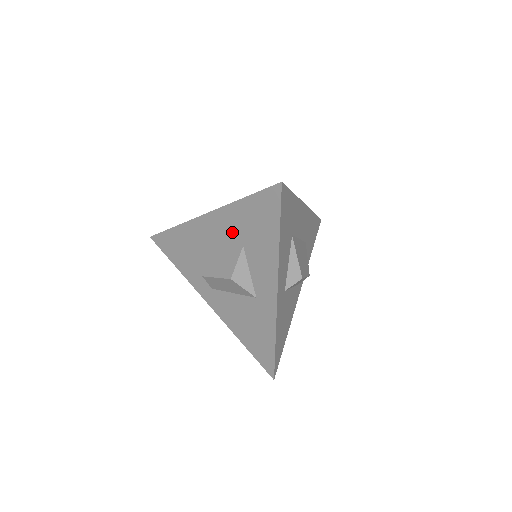
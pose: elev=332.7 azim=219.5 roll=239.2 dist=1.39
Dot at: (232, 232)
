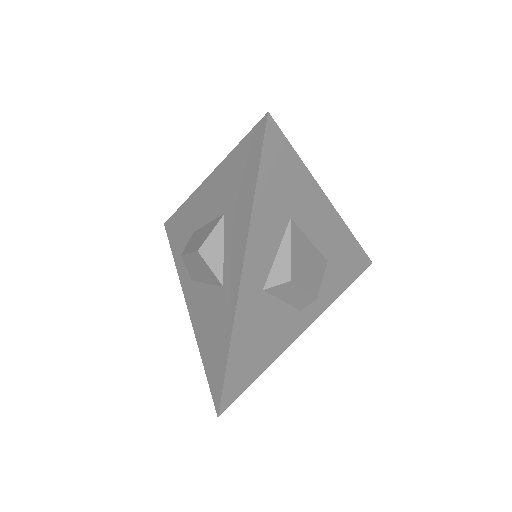
Dot at: (219, 197)
